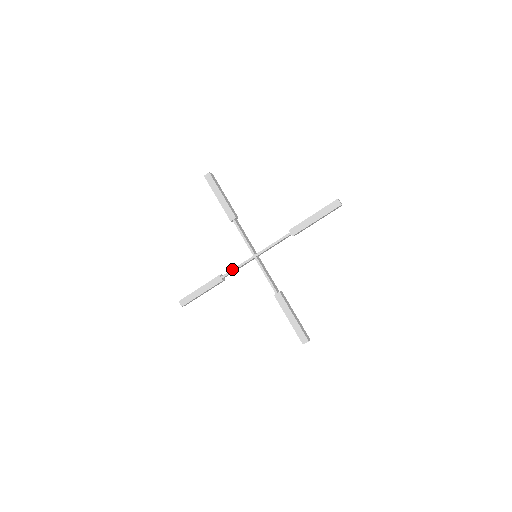
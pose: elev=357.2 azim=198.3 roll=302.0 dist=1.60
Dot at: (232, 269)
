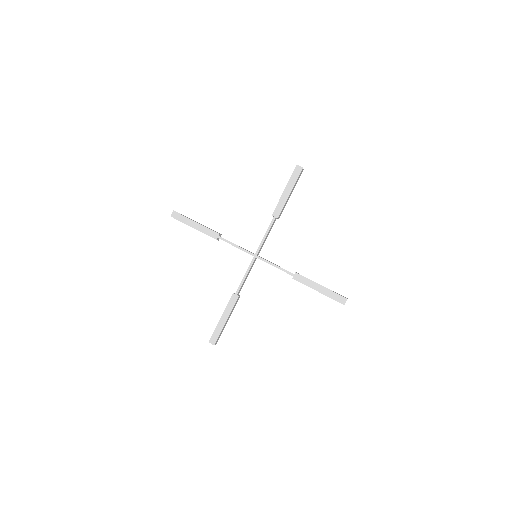
Dot at: occluded
